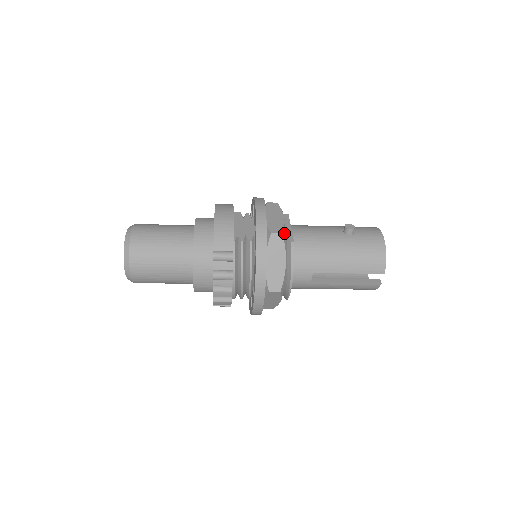
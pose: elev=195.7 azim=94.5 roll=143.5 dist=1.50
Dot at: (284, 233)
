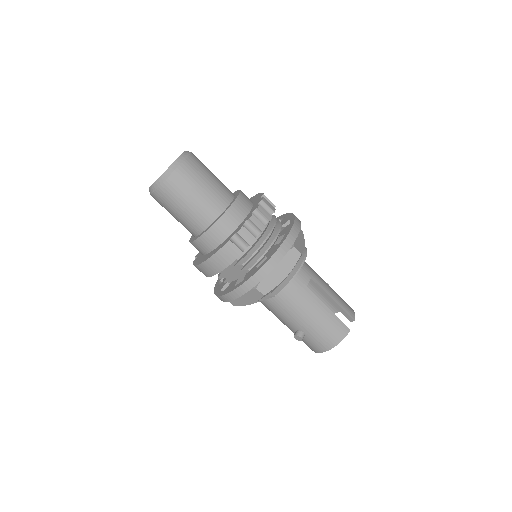
Dot at: occluded
